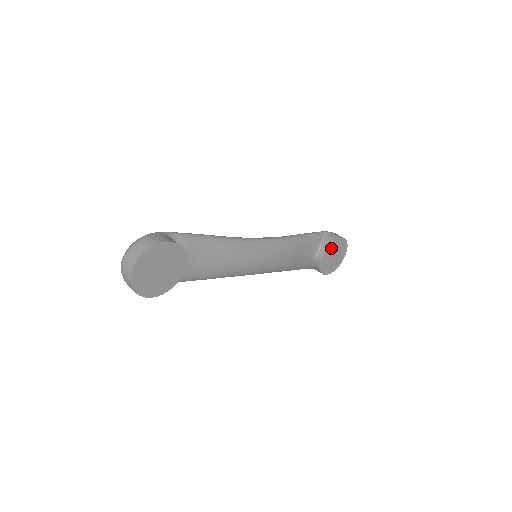
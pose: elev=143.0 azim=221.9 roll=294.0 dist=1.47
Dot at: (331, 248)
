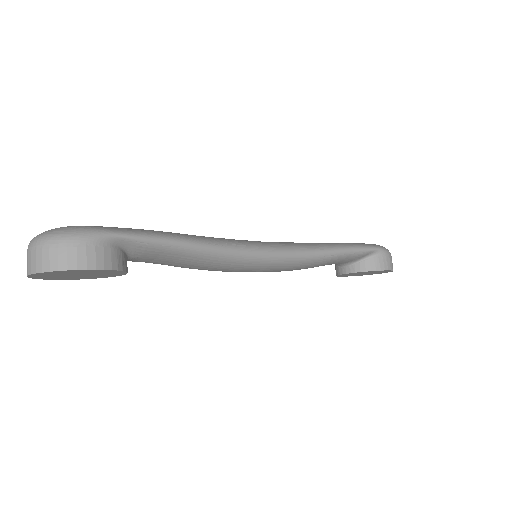
Dot at: occluded
